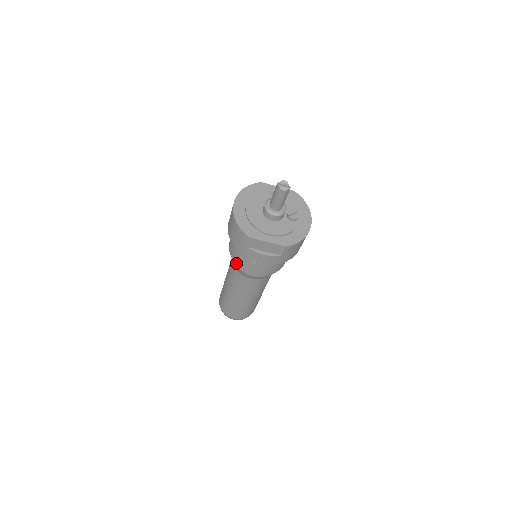
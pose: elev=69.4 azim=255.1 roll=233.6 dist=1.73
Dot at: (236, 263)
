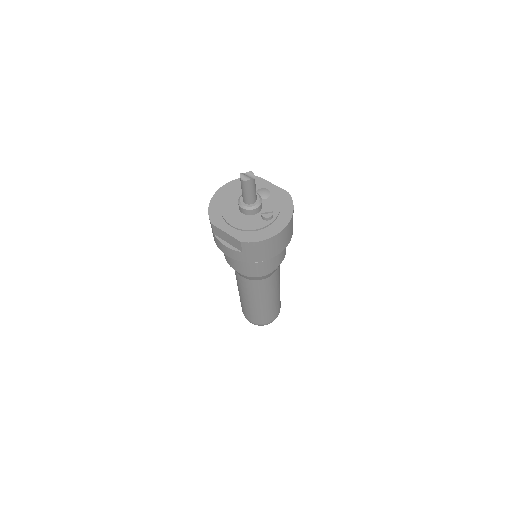
Dot at: occluded
